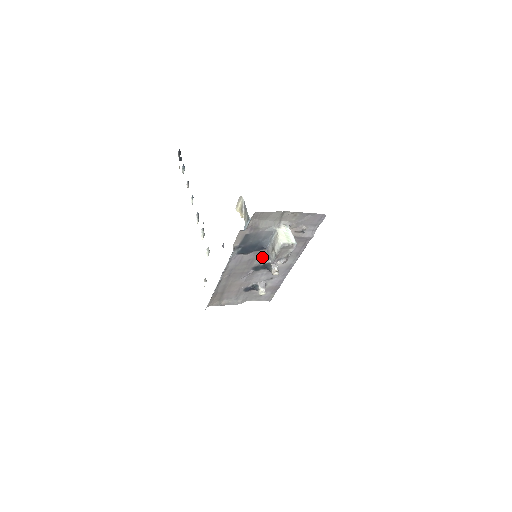
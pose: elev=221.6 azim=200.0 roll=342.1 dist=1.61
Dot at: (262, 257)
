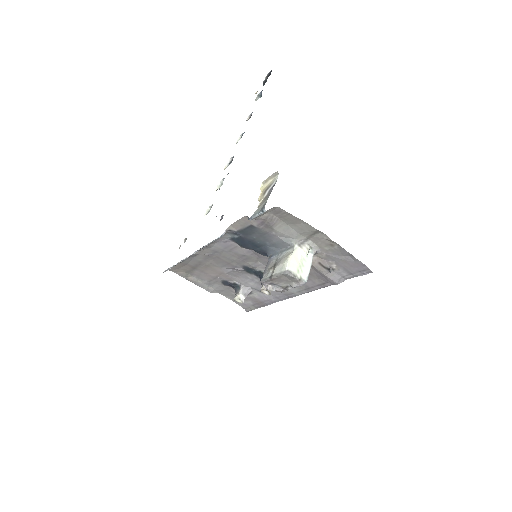
Dot at: (262, 262)
